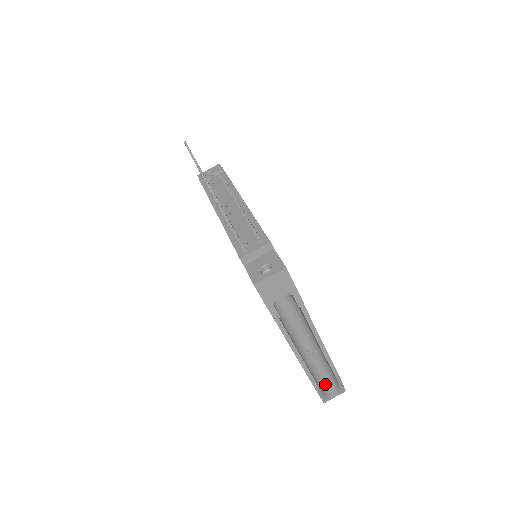
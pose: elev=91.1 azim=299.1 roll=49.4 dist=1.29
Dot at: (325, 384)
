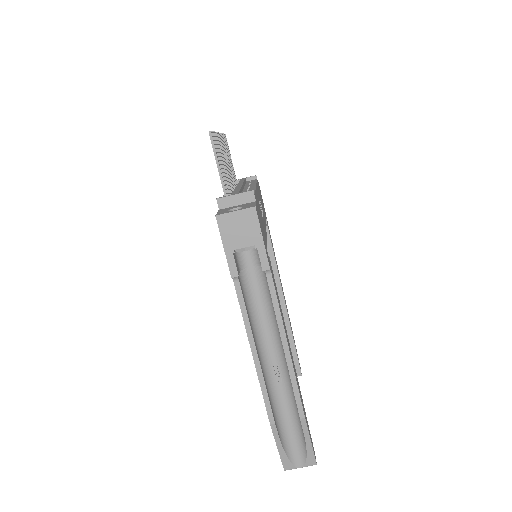
Dot at: (290, 436)
